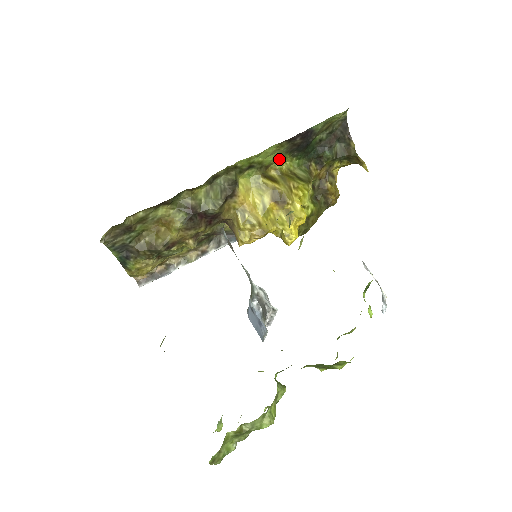
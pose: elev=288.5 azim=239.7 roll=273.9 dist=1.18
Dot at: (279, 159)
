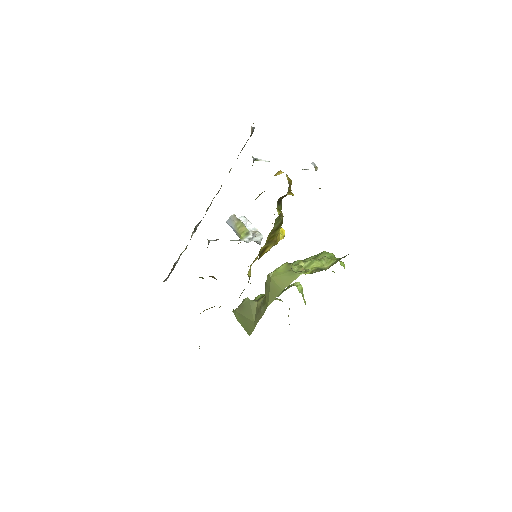
Dot at: occluded
